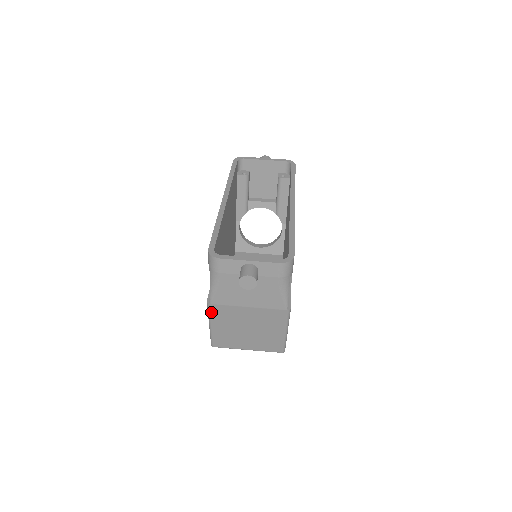
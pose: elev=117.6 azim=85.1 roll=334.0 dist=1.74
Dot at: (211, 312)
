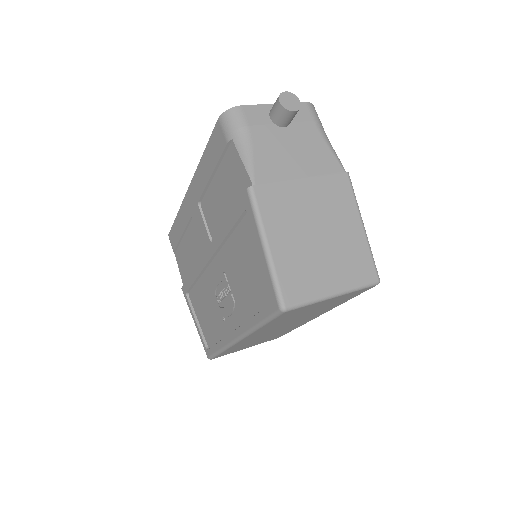
Dot at: (259, 206)
